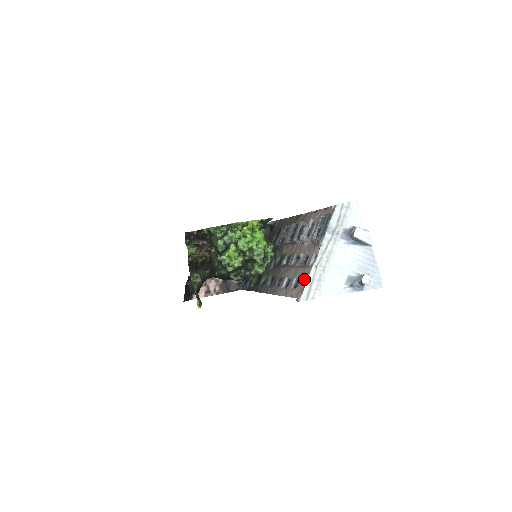
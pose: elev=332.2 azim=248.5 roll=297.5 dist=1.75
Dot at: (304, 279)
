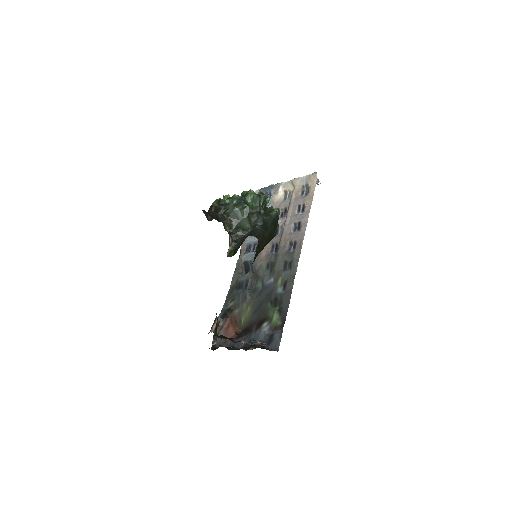
Dot at: (300, 197)
